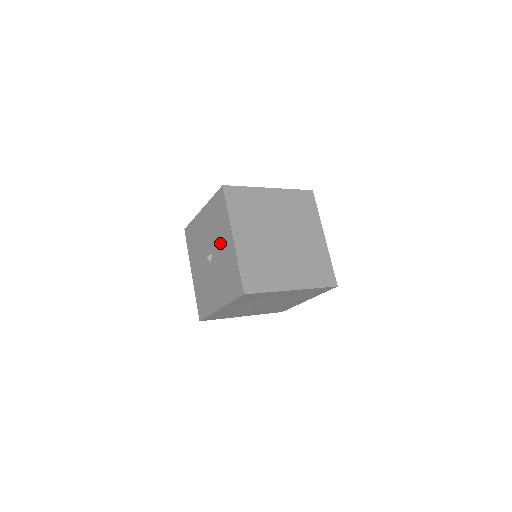
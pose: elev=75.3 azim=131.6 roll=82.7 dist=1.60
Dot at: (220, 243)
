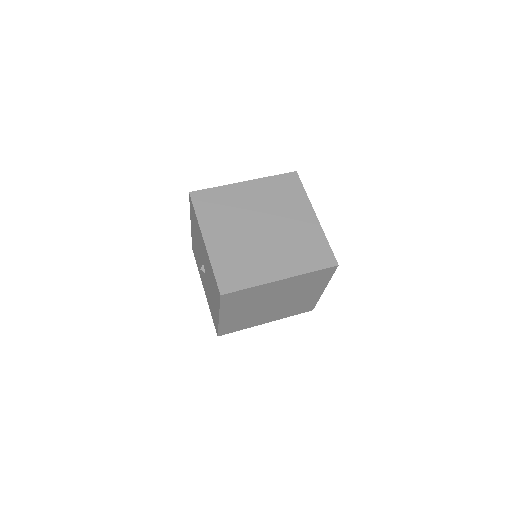
Dot at: (202, 250)
